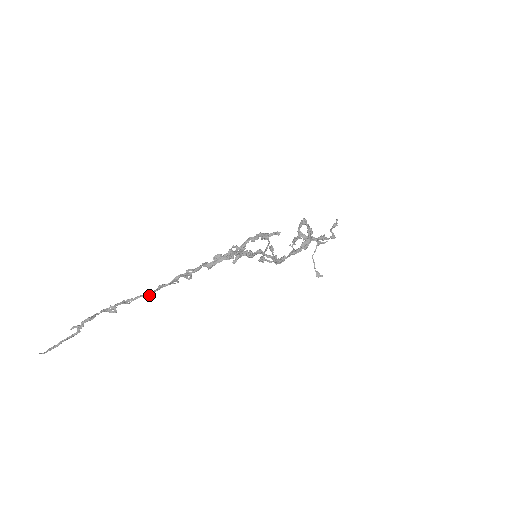
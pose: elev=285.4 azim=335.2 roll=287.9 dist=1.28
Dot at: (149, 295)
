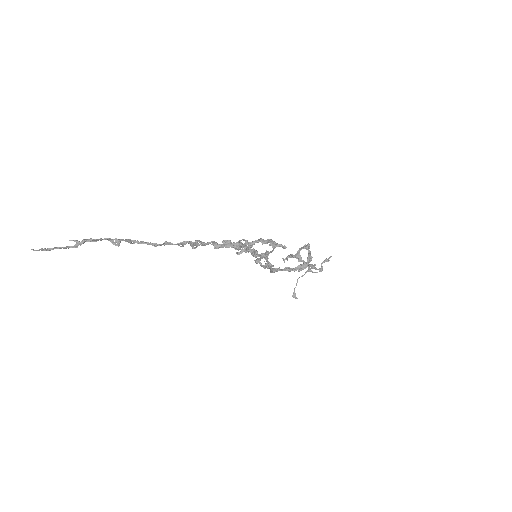
Dot at: (154, 245)
